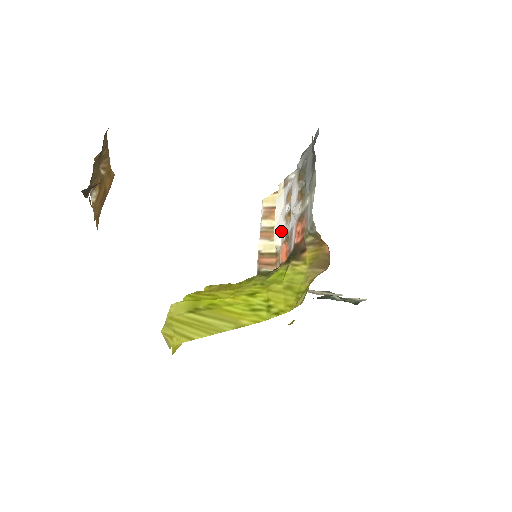
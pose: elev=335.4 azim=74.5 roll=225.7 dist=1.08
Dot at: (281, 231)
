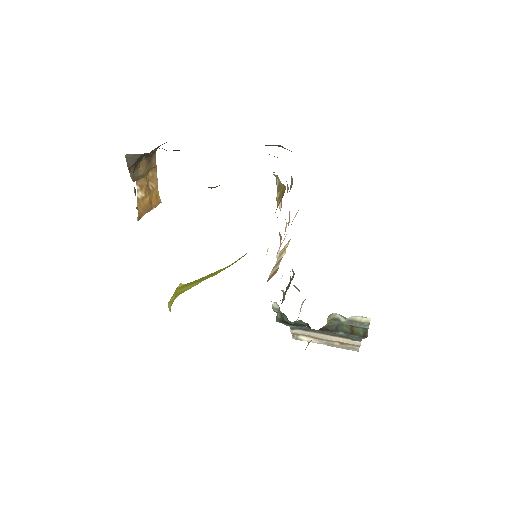
Dot at: occluded
